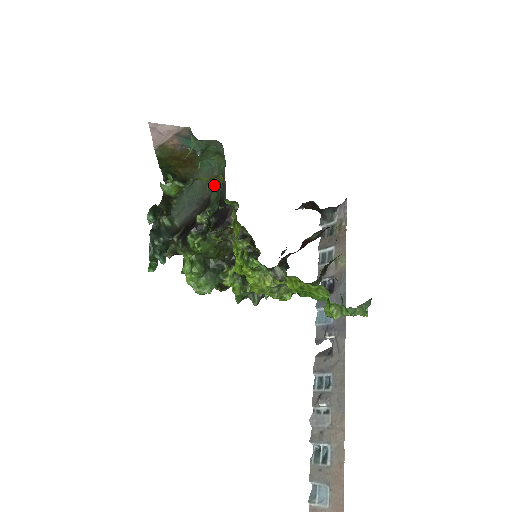
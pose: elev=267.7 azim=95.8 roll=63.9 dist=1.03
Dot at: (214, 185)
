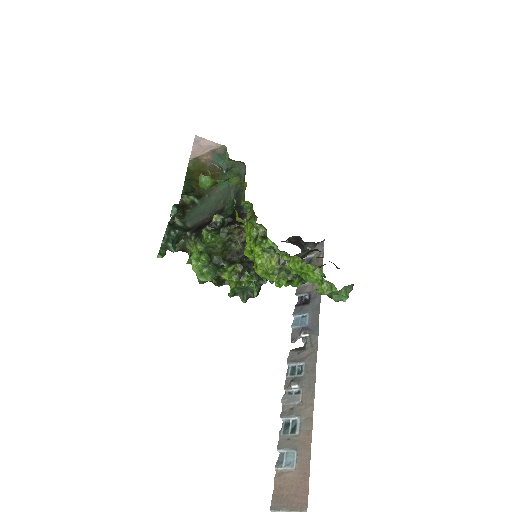
Dot at: (229, 199)
